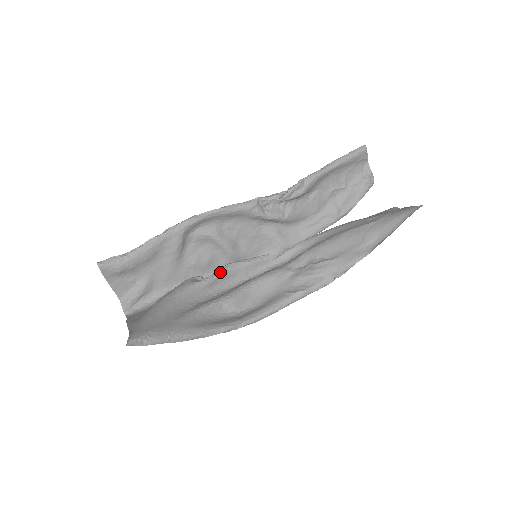
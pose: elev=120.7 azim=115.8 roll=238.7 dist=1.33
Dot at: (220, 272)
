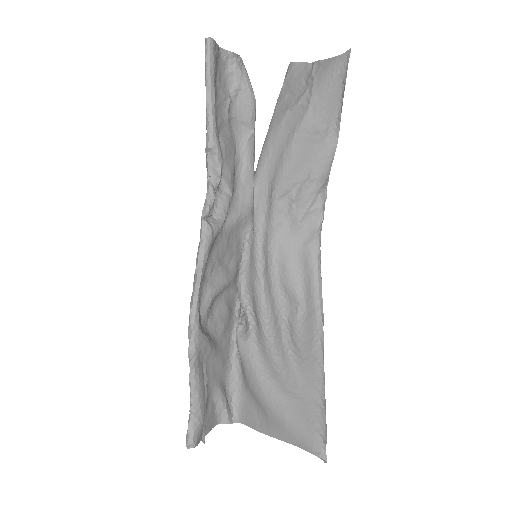
Dot at: (247, 303)
